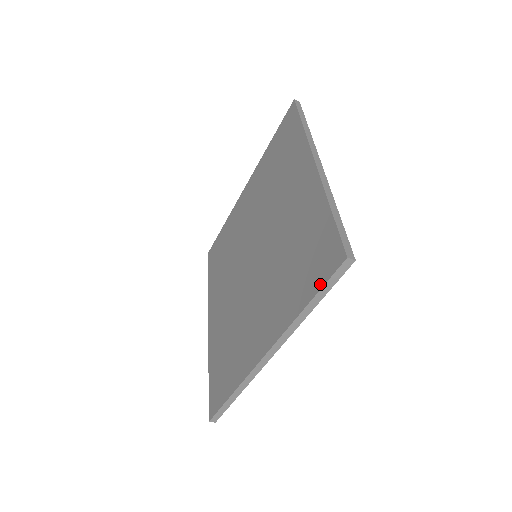
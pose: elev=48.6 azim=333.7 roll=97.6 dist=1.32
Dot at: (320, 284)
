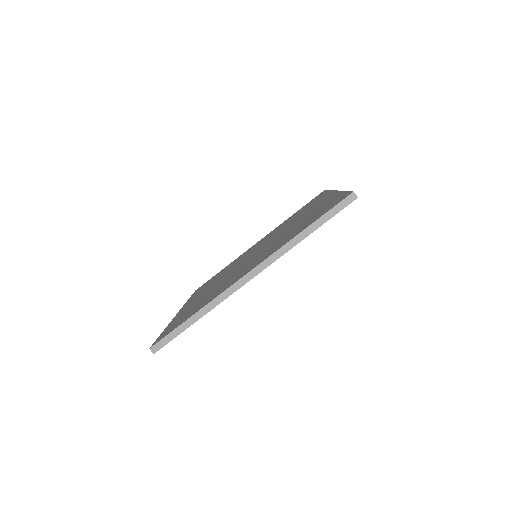
Dot at: (161, 335)
